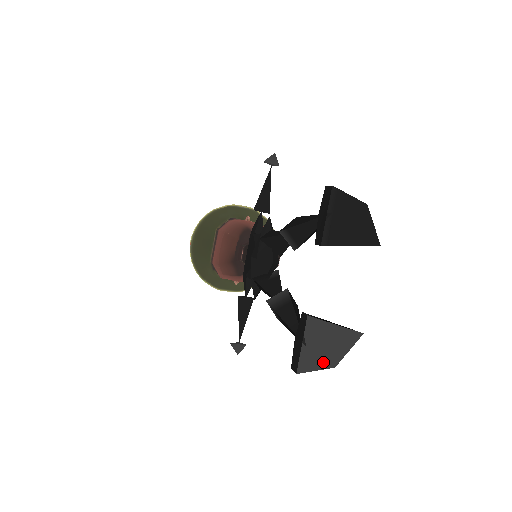
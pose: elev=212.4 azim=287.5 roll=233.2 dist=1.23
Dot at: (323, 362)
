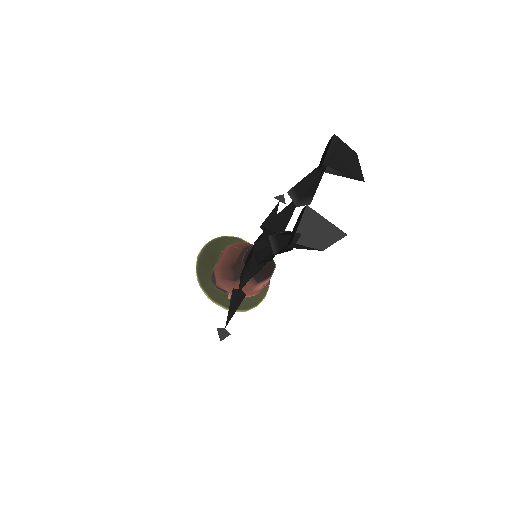
Dot at: (314, 243)
